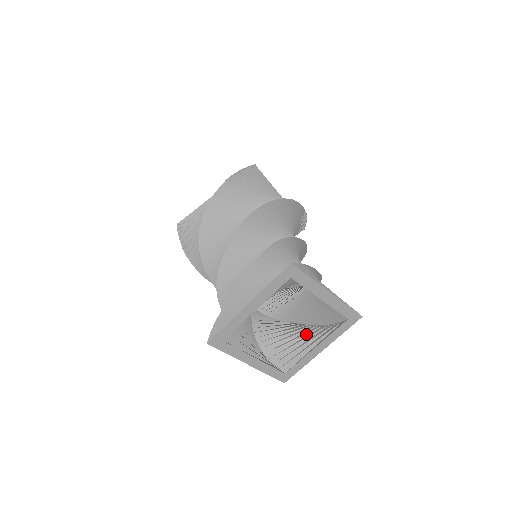
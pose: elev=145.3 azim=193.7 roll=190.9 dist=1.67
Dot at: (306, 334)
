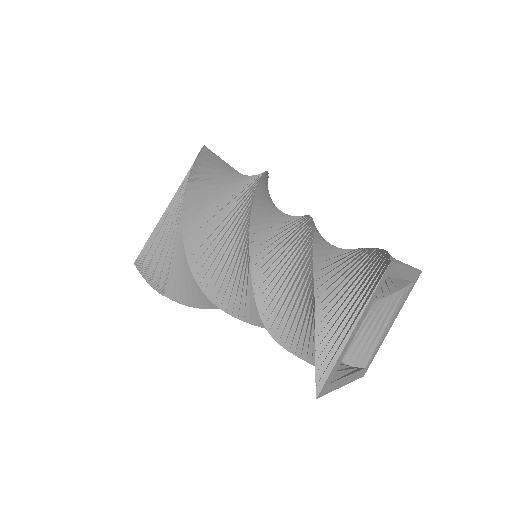
Dot at: (371, 317)
